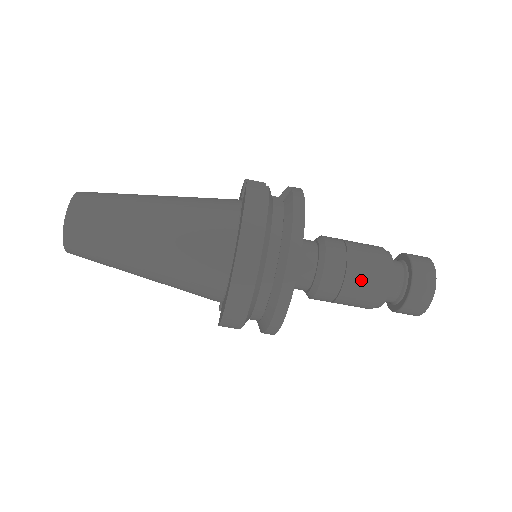
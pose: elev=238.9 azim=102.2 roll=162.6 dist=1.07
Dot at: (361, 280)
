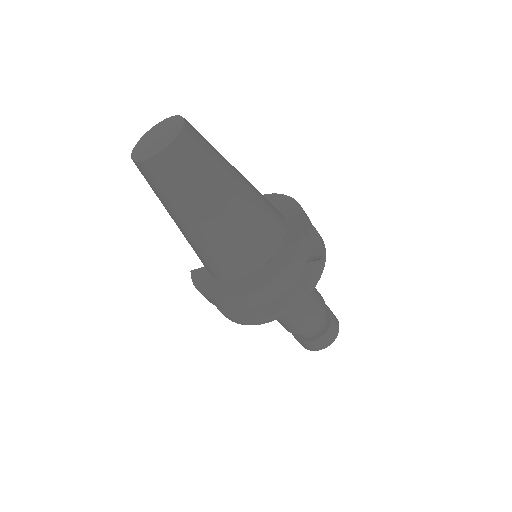
Dot at: (295, 323)
